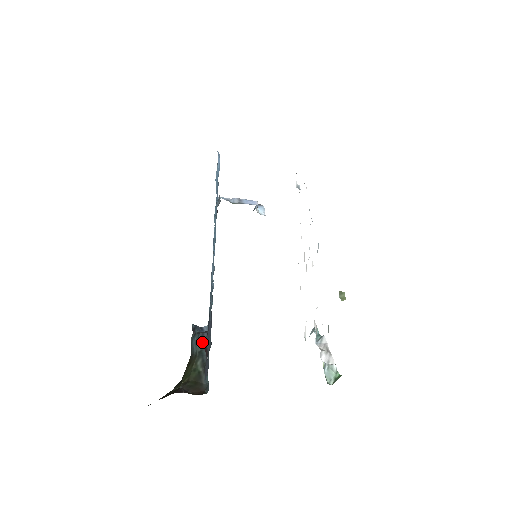
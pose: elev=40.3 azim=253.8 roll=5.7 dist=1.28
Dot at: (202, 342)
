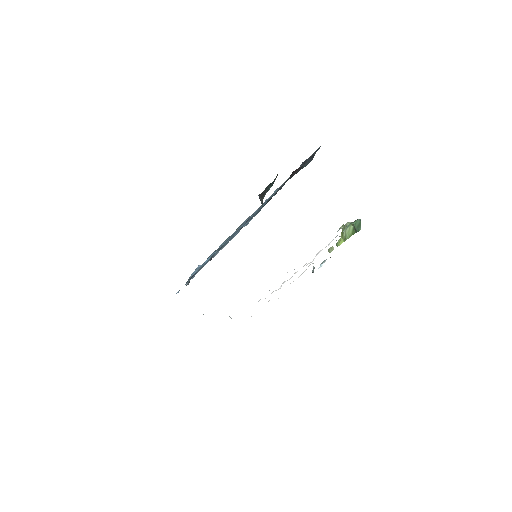
Dot at: occluded
